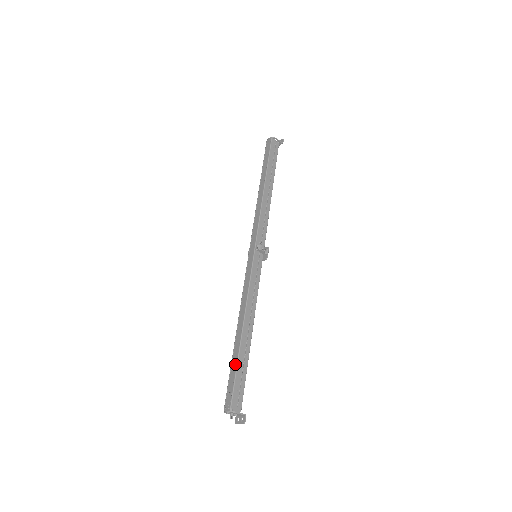
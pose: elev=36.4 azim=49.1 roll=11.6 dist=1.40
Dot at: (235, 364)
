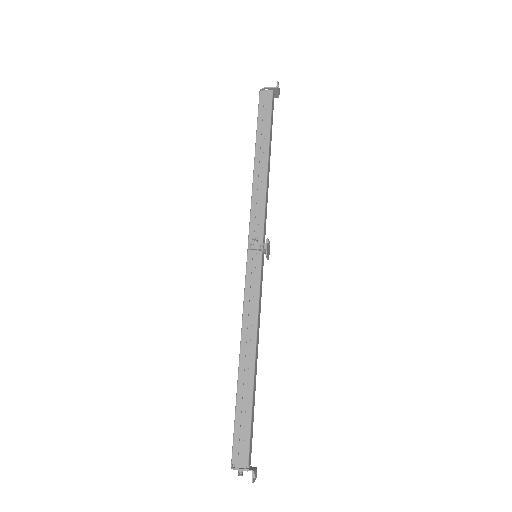
Dot at: (236, 405)
